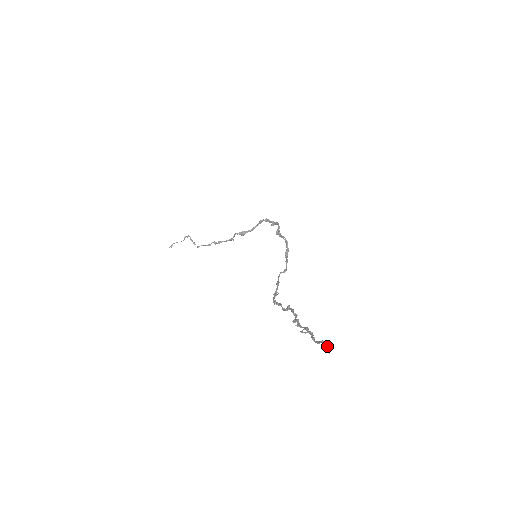
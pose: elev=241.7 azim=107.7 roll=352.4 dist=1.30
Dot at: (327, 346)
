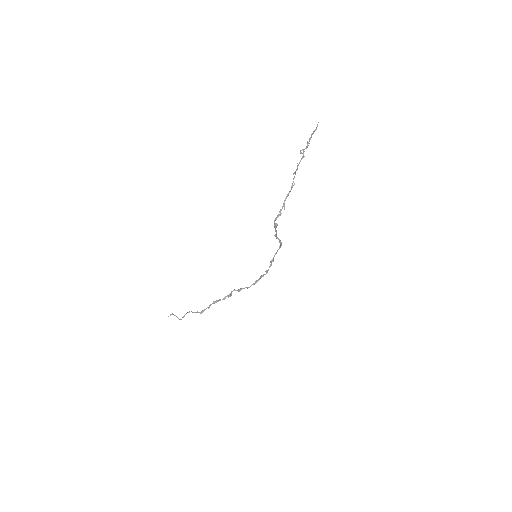
Dot at: (317, 126)
